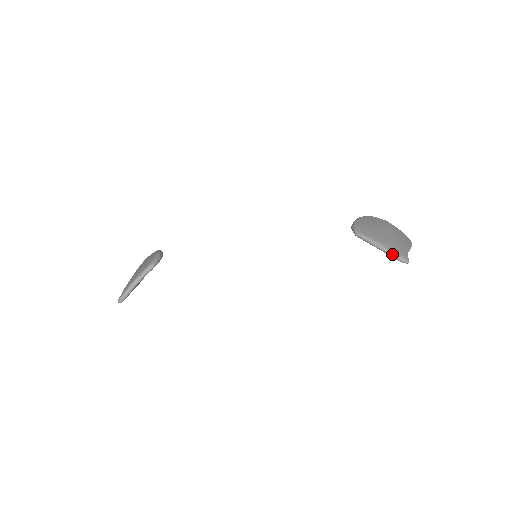
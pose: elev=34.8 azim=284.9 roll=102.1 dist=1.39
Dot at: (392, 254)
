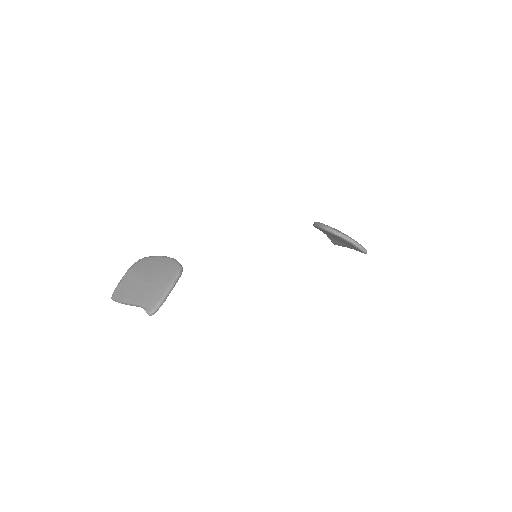
Dot at: (361, 247)
